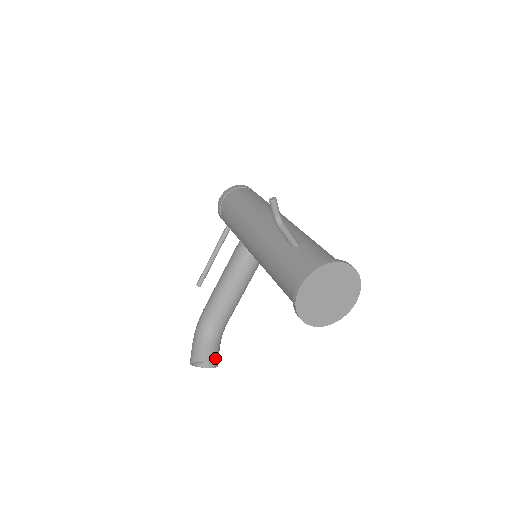
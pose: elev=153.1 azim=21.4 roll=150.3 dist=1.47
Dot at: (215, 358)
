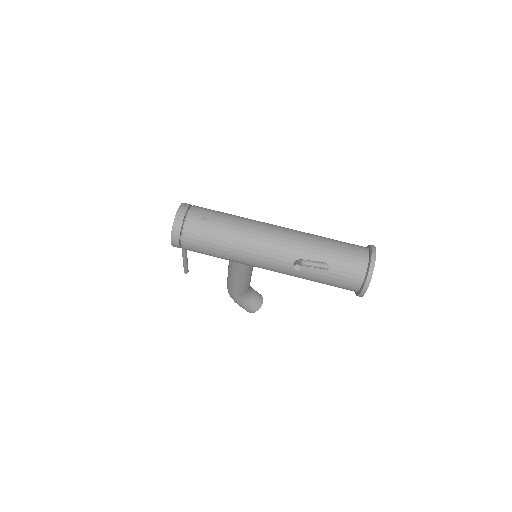
Dot at: (260, 297)
